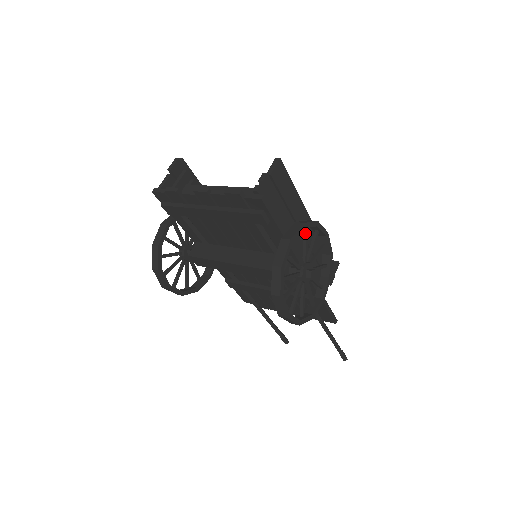
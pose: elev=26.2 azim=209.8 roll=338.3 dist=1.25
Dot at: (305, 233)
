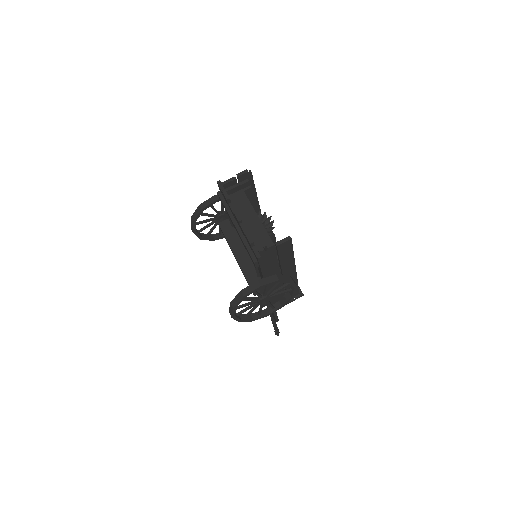
Dot at: (279, 282)
